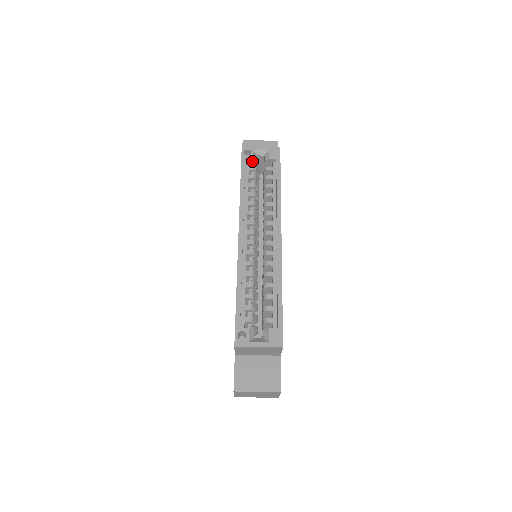
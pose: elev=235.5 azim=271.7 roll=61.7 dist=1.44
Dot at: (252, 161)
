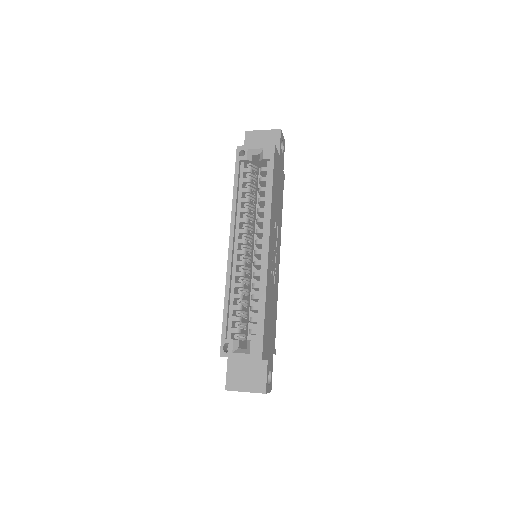
Dot at: (247, 162)
